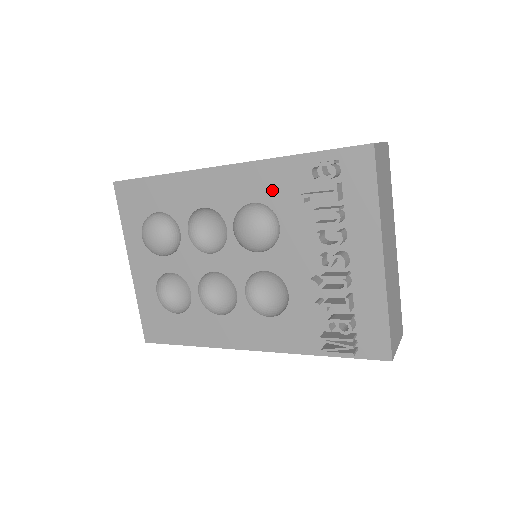
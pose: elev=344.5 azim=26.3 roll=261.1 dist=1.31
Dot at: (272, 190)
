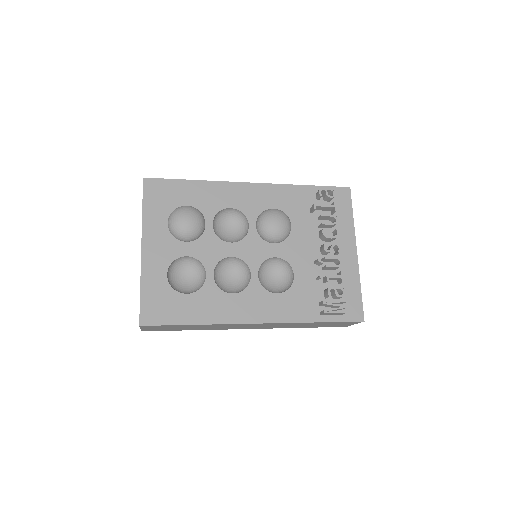
Dot at: (287, 203)
